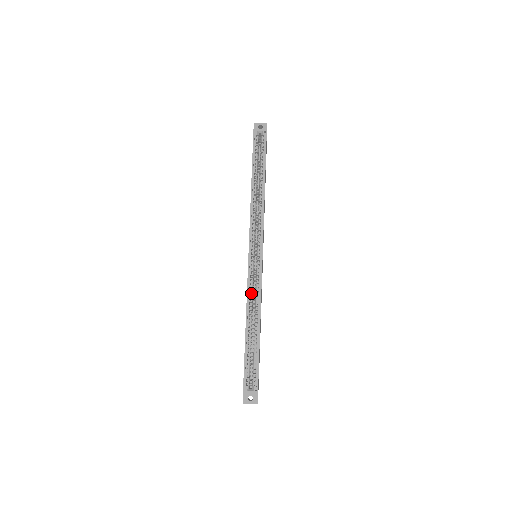
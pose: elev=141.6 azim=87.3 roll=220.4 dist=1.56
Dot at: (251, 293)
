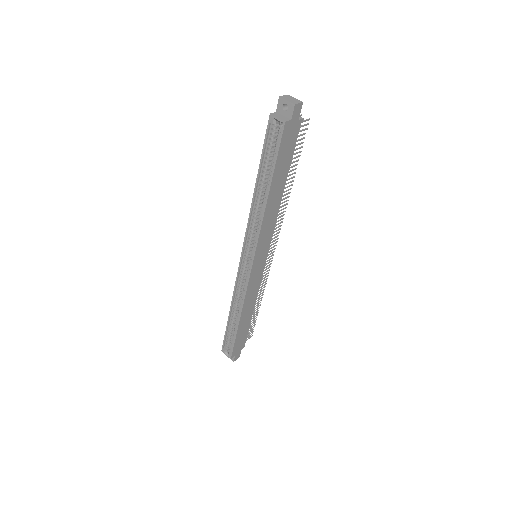
Dot at: (238, 291)
